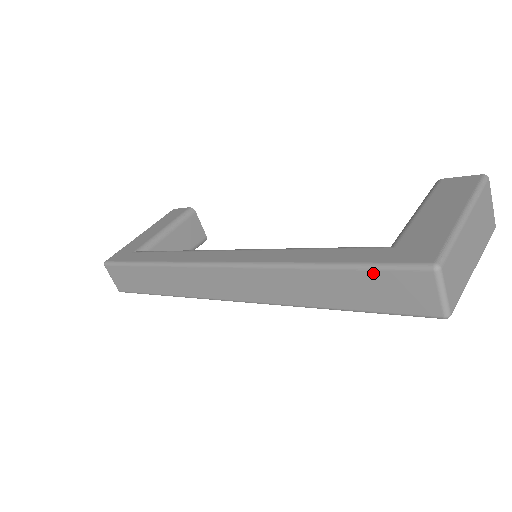
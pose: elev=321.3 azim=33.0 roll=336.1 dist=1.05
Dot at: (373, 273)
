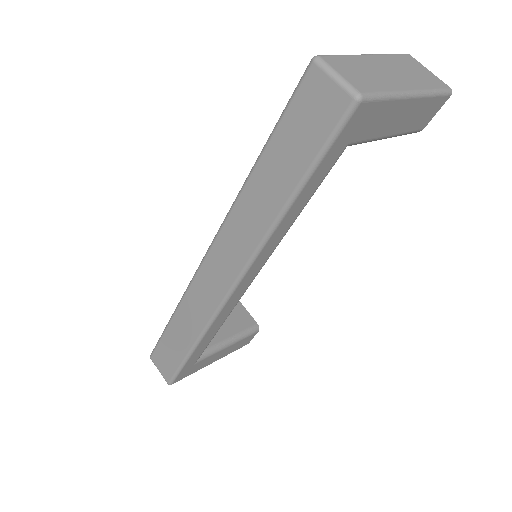
Dot at: (284, 120)
